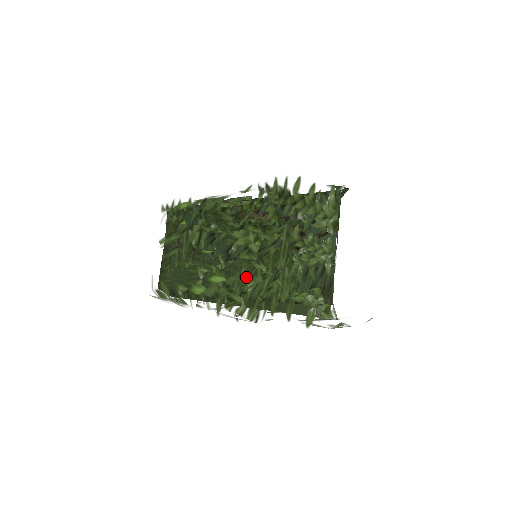
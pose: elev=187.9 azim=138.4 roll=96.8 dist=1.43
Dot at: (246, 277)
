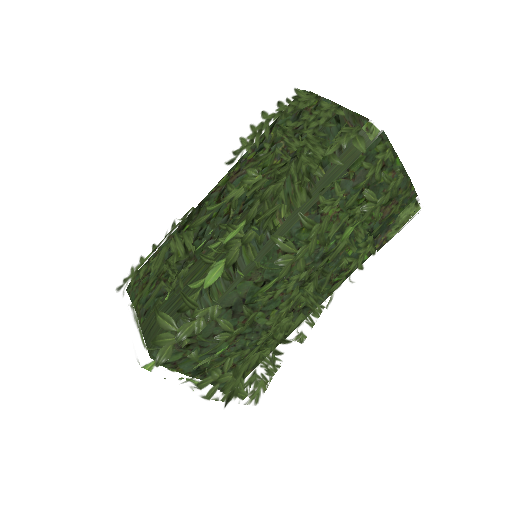
Dot at: (268, 188)
